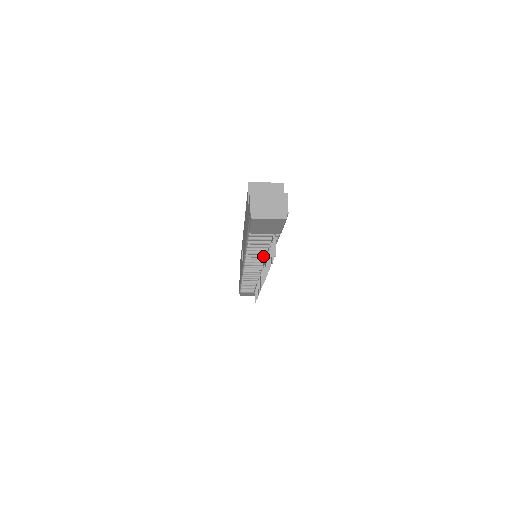
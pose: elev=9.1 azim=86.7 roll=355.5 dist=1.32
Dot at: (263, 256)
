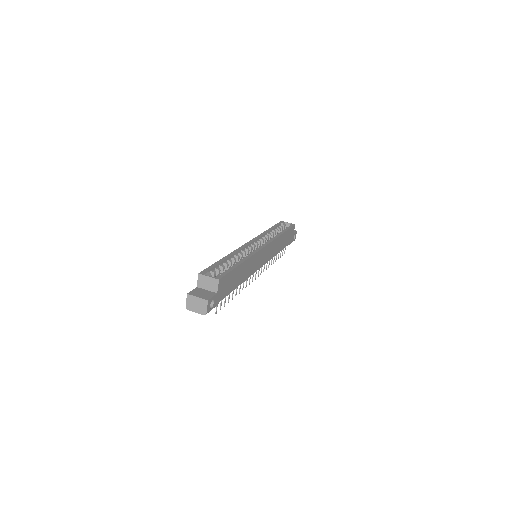
Dot at: occluded
